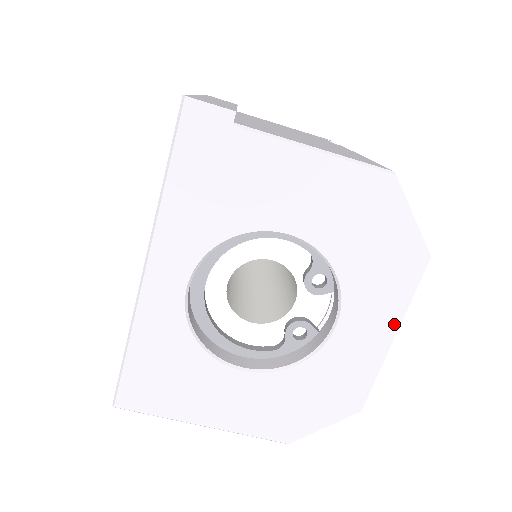
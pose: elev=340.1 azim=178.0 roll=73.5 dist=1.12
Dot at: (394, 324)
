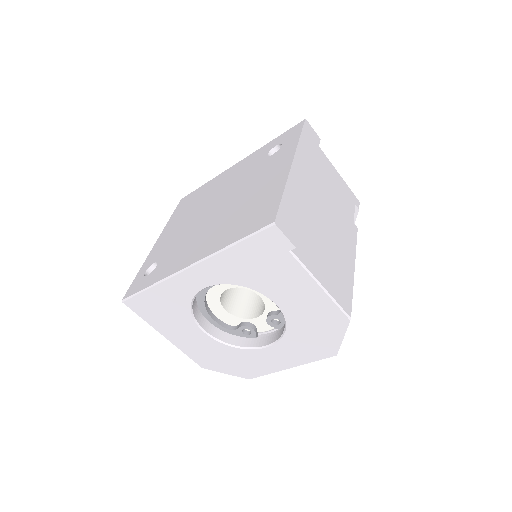
Dot at: (295, 364)
